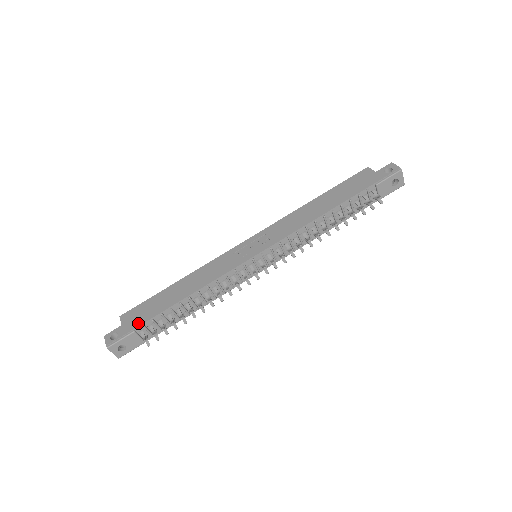
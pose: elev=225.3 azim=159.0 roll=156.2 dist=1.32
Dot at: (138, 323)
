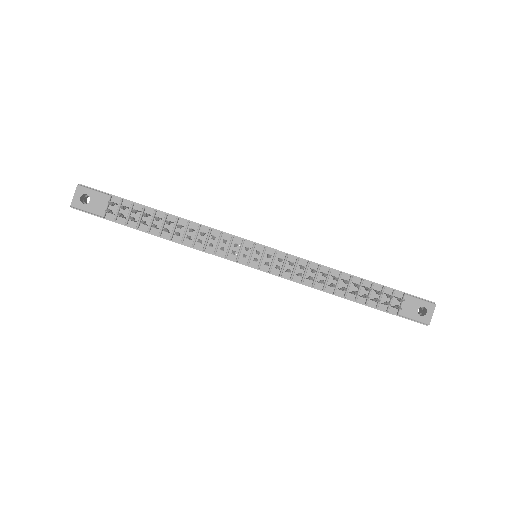
Dot at: (120, 197)
